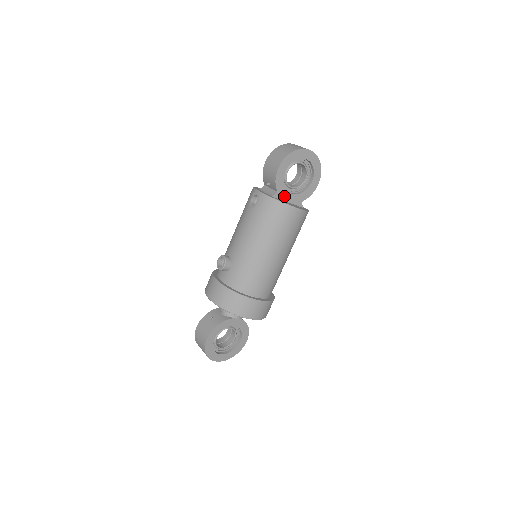
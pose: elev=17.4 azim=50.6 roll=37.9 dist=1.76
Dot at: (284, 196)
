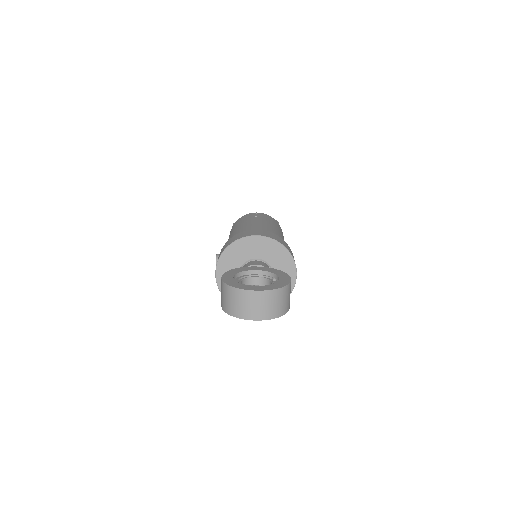
Dot at: occluded
